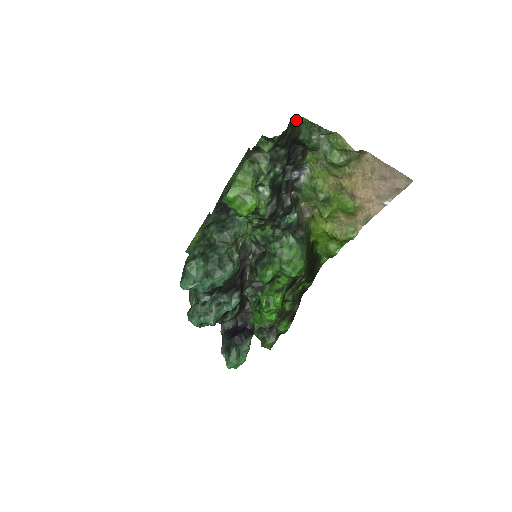
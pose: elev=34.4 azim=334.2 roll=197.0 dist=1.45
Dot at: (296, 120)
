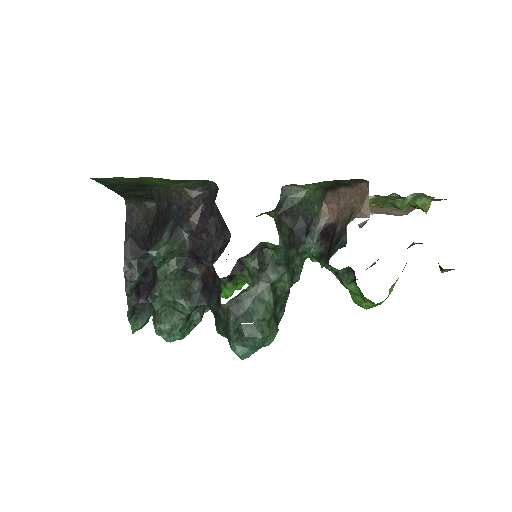
Dot at: occluded
